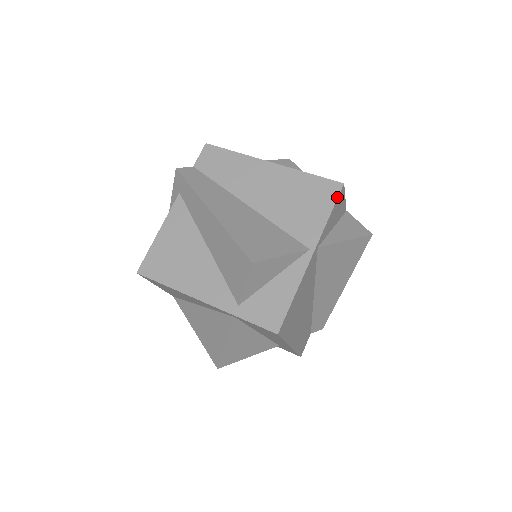
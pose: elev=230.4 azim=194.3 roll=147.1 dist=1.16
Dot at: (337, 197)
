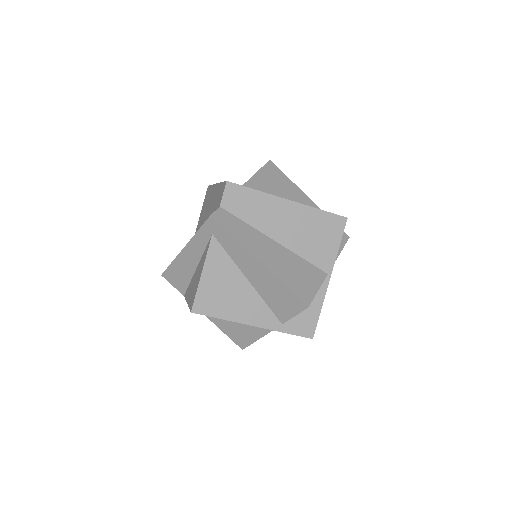
Dot at: occluded
